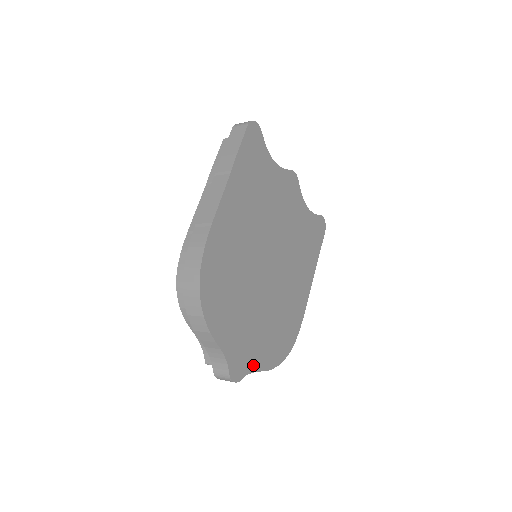
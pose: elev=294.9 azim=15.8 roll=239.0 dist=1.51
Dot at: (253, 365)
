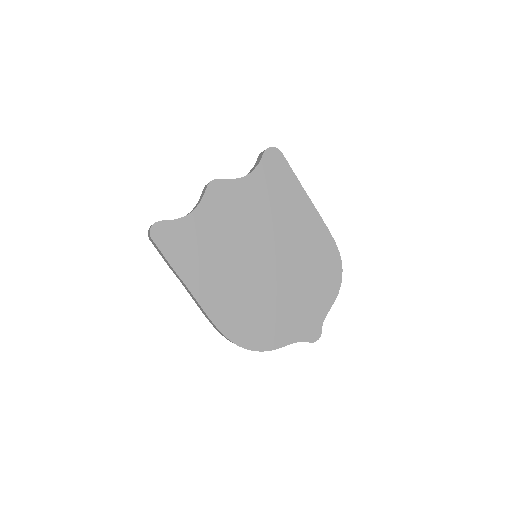
Dot at: (321, 315)
